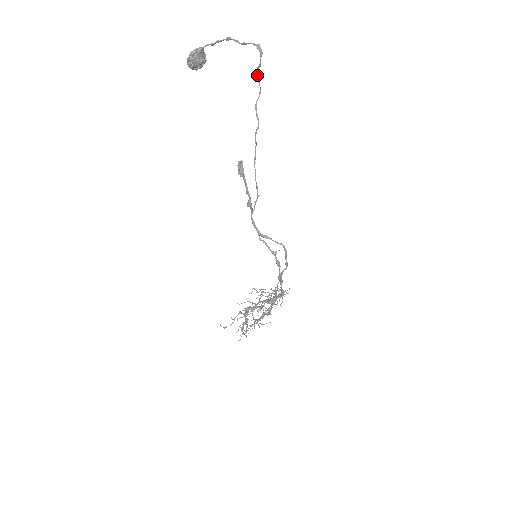
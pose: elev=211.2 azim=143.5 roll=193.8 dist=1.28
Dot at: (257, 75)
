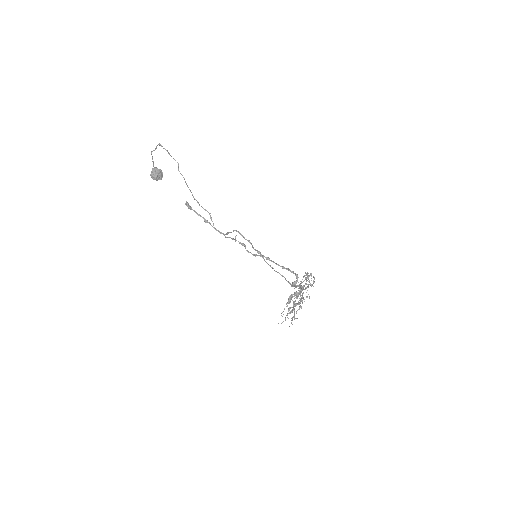
Dot at: occluded
